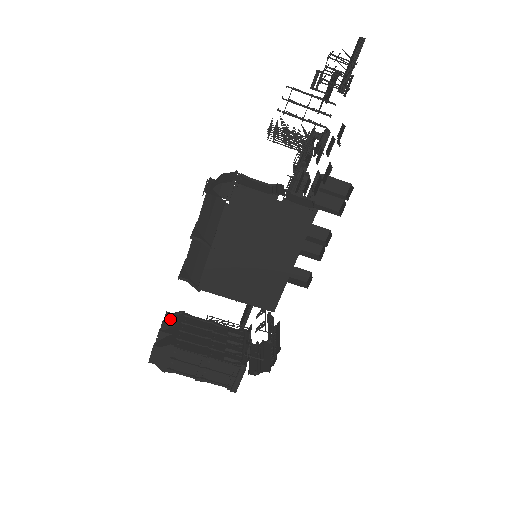
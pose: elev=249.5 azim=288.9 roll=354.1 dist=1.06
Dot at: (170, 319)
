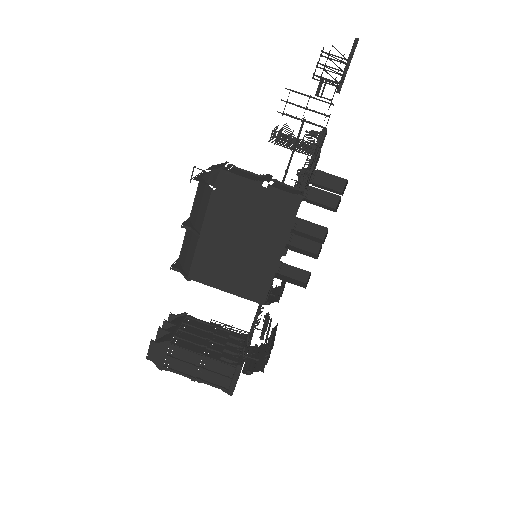
Dot at: (173, 320)
